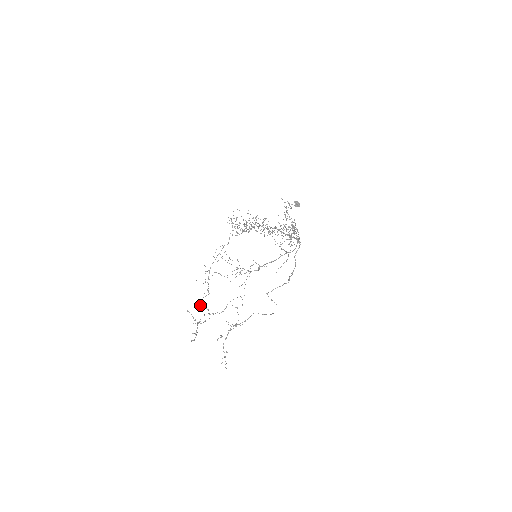
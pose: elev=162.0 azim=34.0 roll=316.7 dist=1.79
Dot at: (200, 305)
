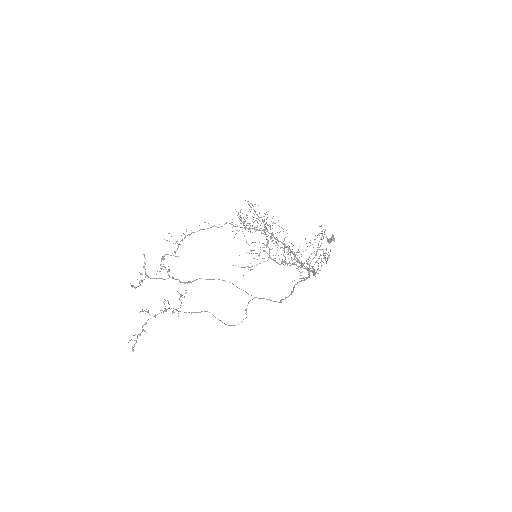
Dot at: (164, 258)
